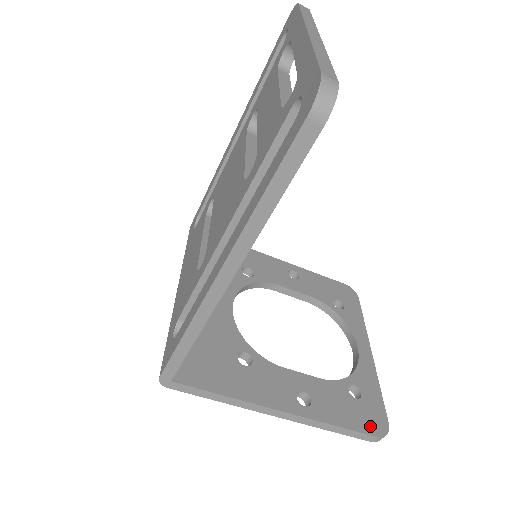
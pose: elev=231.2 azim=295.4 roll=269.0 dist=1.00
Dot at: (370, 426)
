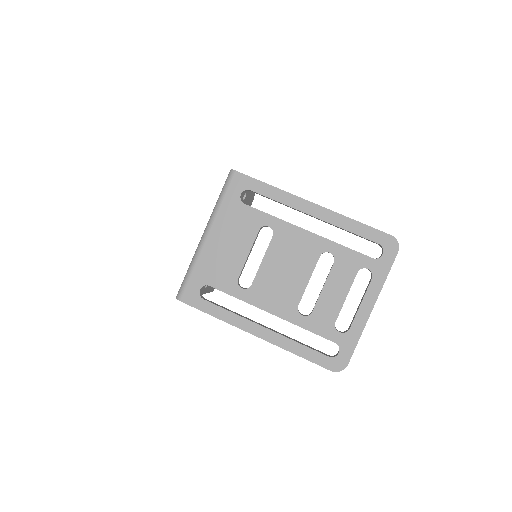
Dot at: (213, 288)
